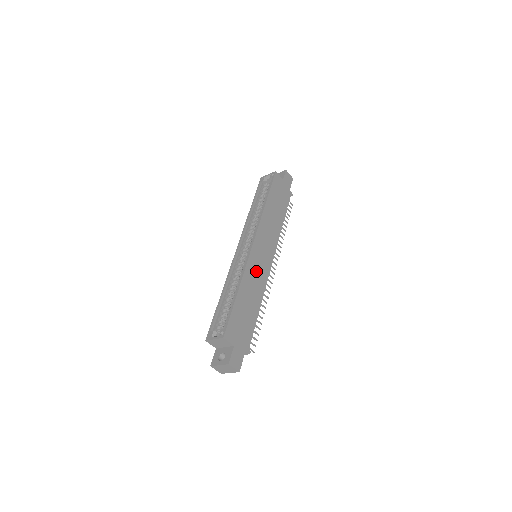
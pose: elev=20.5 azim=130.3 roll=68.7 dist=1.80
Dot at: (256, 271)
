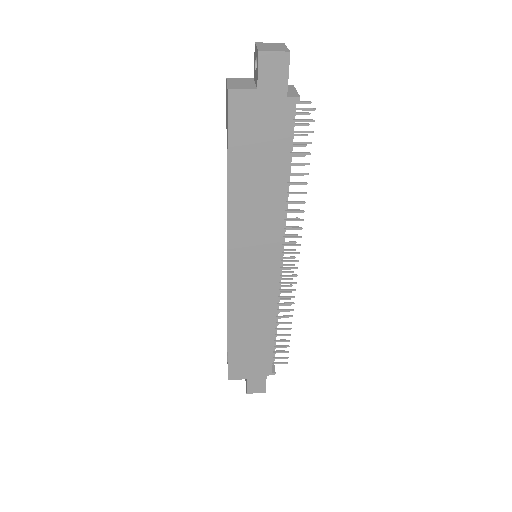
Dot at: (250, 297)
